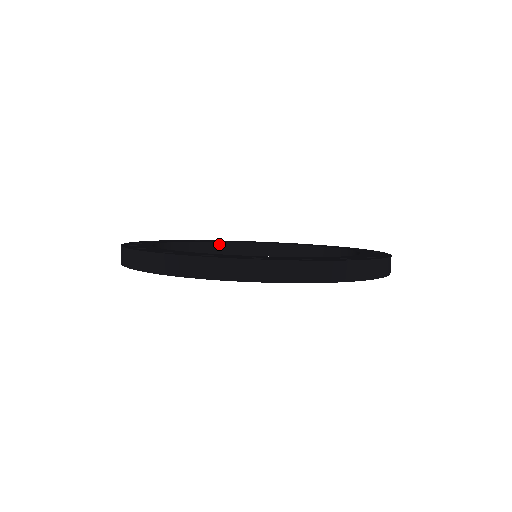
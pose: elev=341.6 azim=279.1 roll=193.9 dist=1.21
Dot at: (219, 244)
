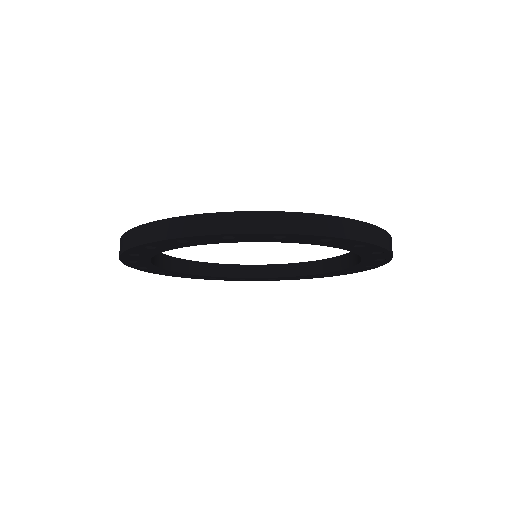
Dot at: (208, 265)
